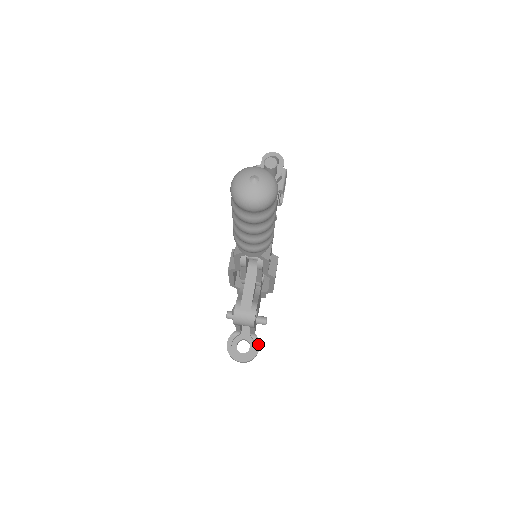
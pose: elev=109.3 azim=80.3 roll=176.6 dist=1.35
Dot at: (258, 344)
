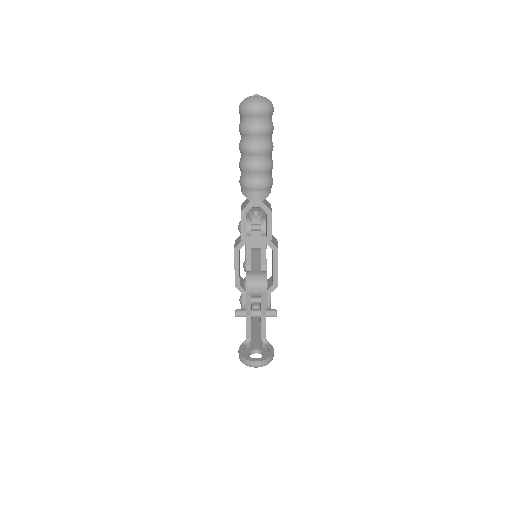
Dot at: (271, 347)
